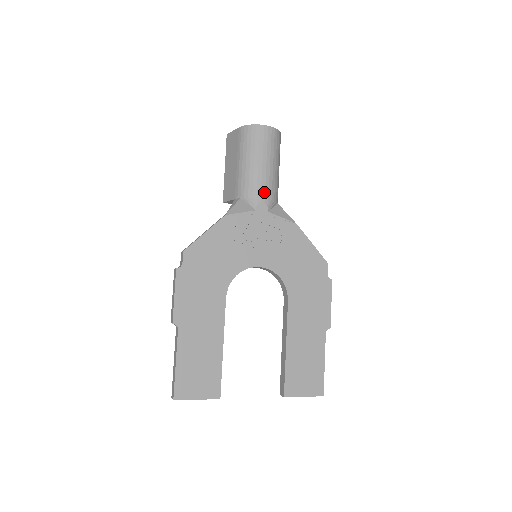
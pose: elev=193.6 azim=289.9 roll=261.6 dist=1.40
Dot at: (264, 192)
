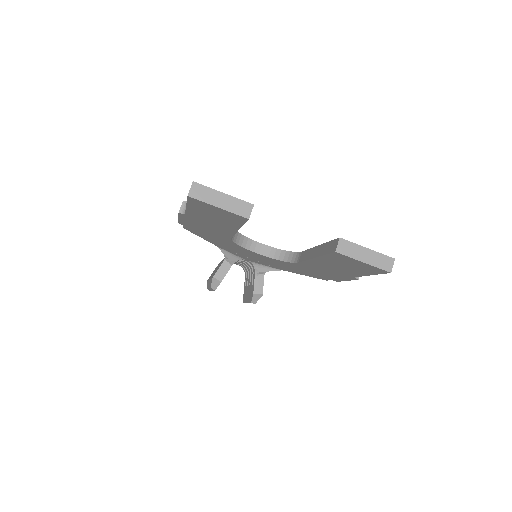
Dot at: occluded
